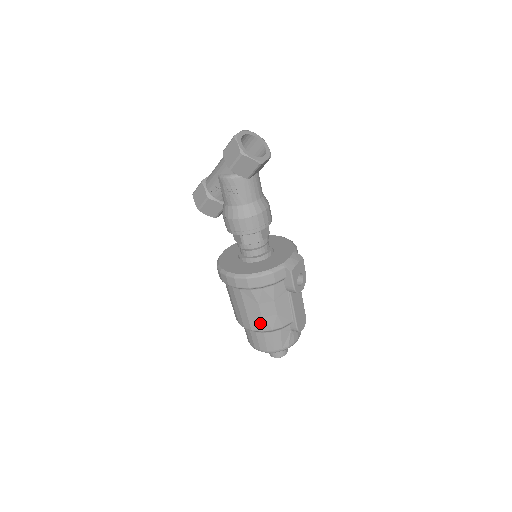
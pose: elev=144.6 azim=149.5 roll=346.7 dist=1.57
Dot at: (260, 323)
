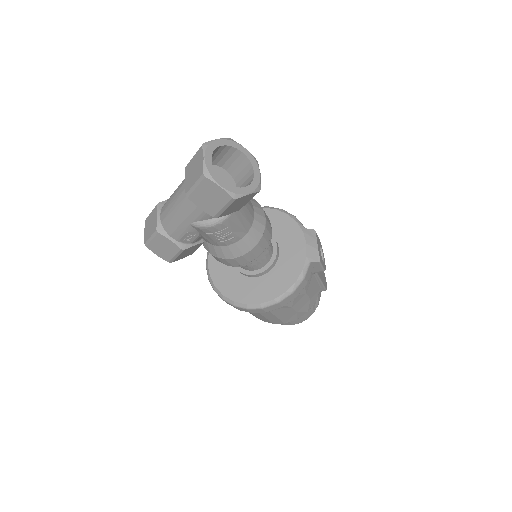
Dot at: (295, 316)
